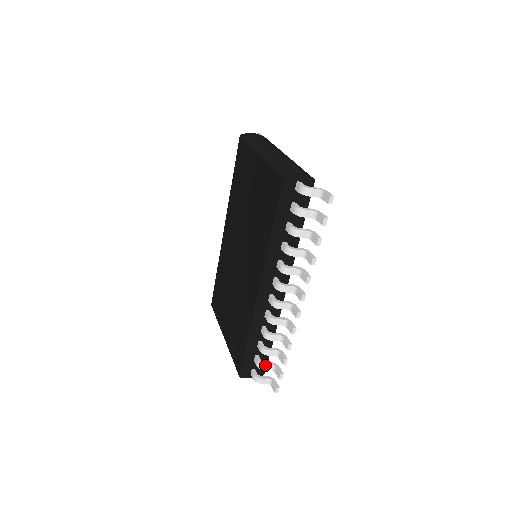
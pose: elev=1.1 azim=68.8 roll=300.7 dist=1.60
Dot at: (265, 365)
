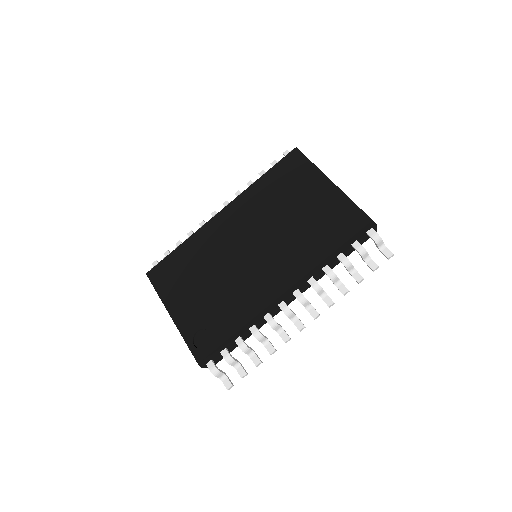
Dot at: (234, 361)
